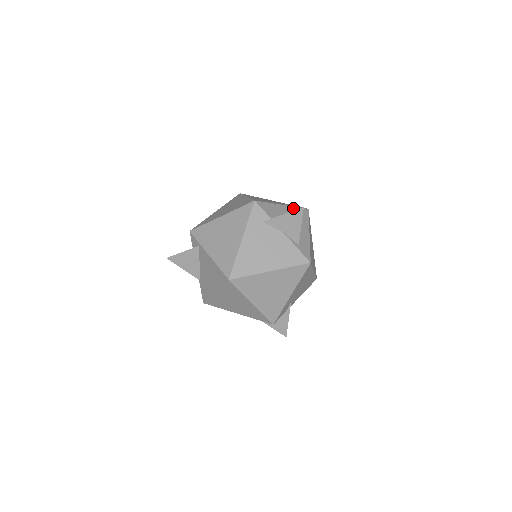
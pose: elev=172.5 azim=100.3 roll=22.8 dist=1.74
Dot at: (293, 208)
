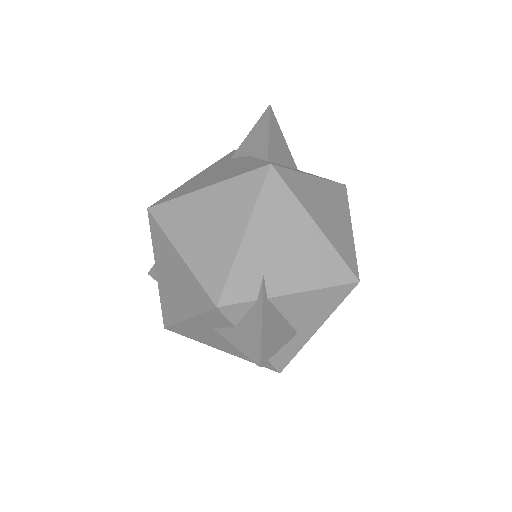
Dot at: occluded
